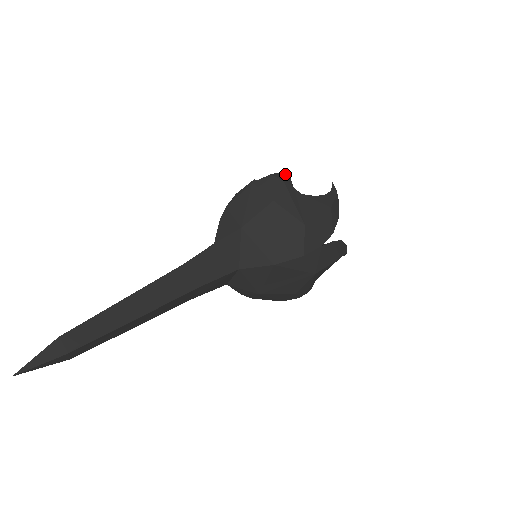
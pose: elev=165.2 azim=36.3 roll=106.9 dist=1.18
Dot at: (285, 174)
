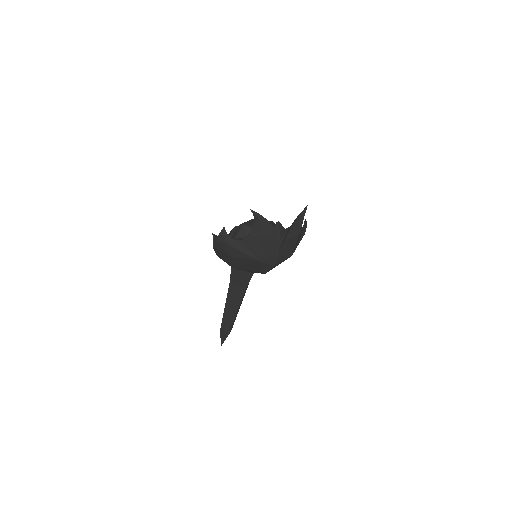
Dot at: (222, 235)
